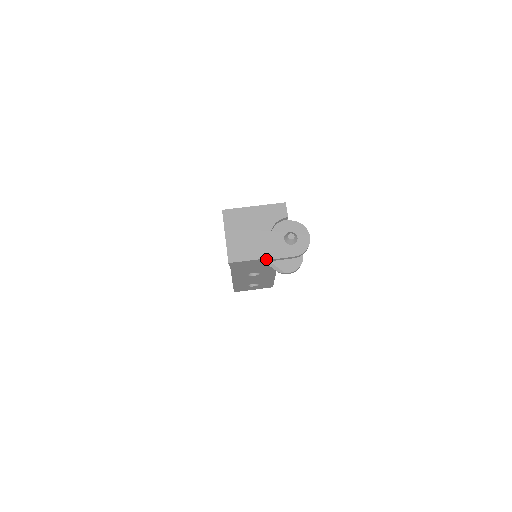
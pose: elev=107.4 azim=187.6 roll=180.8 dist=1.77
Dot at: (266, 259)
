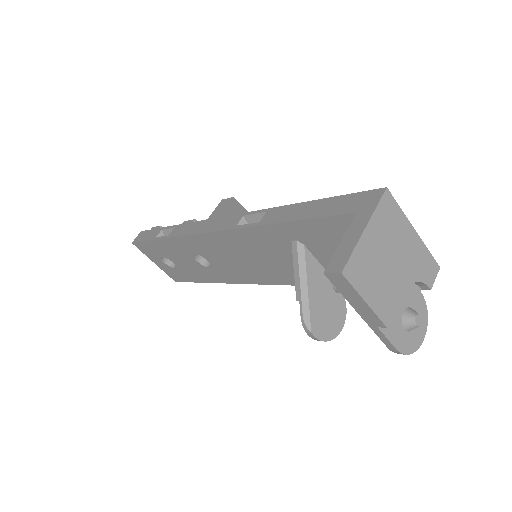
Dot at: (375, 319)
